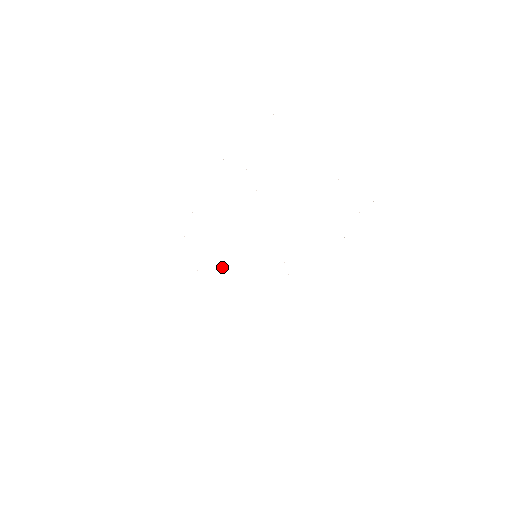
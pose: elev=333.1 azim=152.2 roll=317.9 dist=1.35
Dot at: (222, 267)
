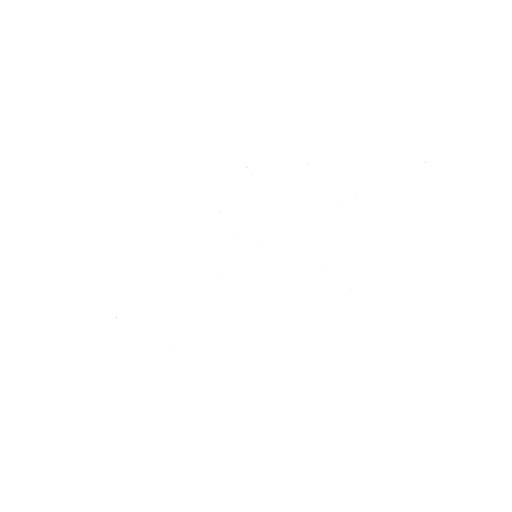
Dot at: occluded
